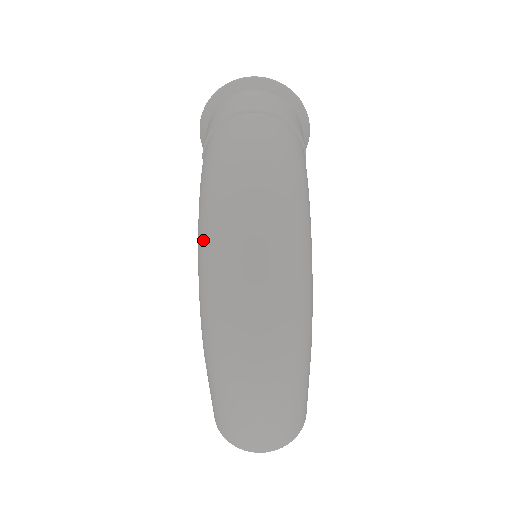
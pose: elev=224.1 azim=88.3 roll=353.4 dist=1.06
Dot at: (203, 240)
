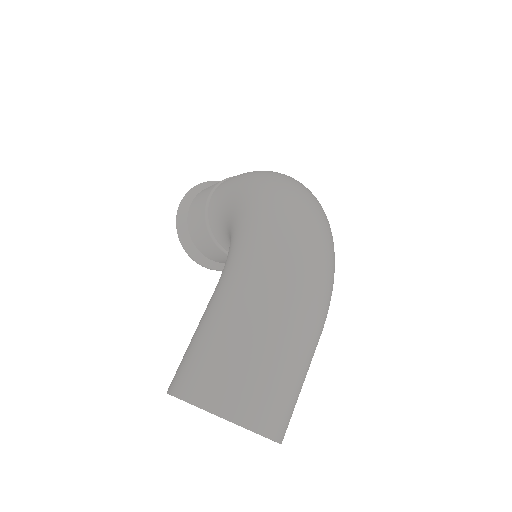
Dot at: (265, 186)
